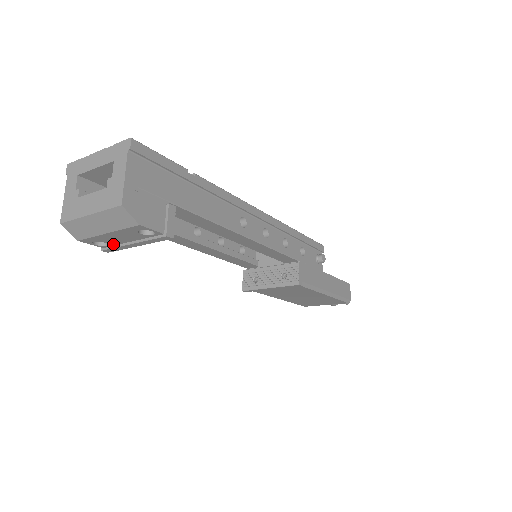
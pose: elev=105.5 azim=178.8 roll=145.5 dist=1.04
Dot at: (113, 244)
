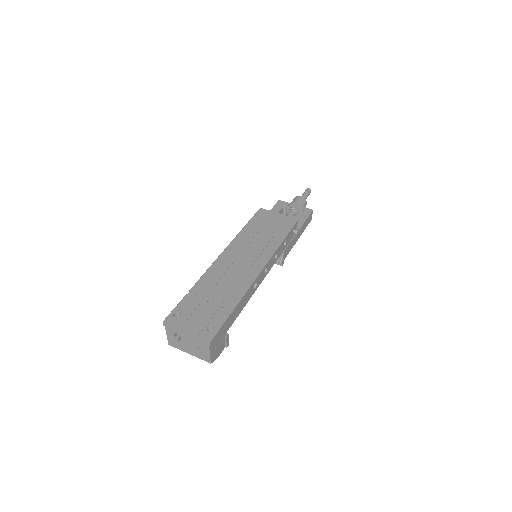
Dot at: occluded
